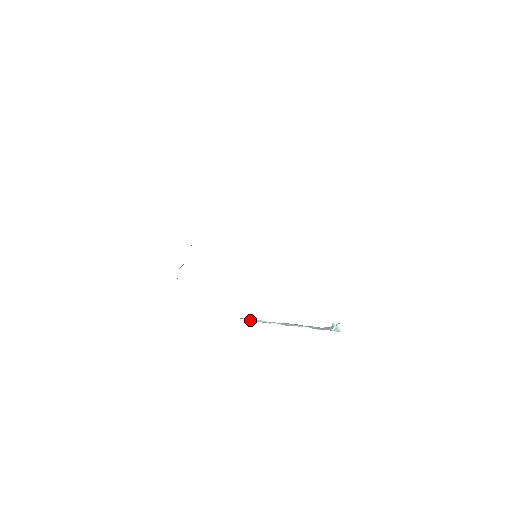
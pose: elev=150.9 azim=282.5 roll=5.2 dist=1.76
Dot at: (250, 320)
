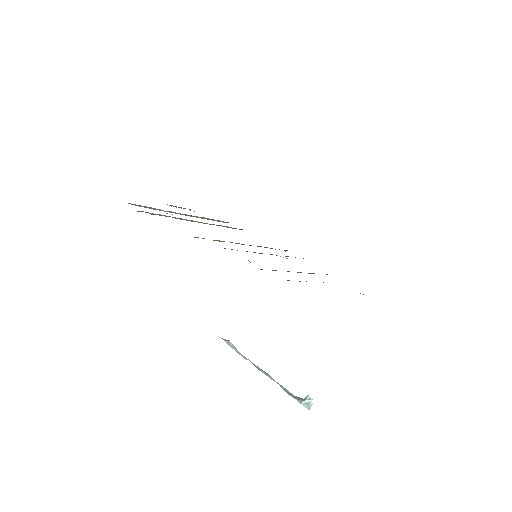
Dot at: (228, 343)
